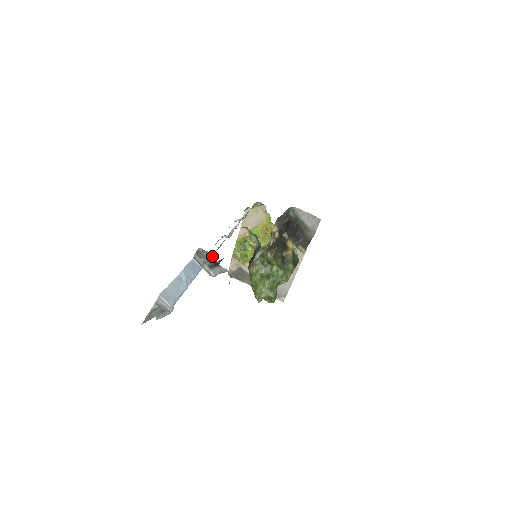
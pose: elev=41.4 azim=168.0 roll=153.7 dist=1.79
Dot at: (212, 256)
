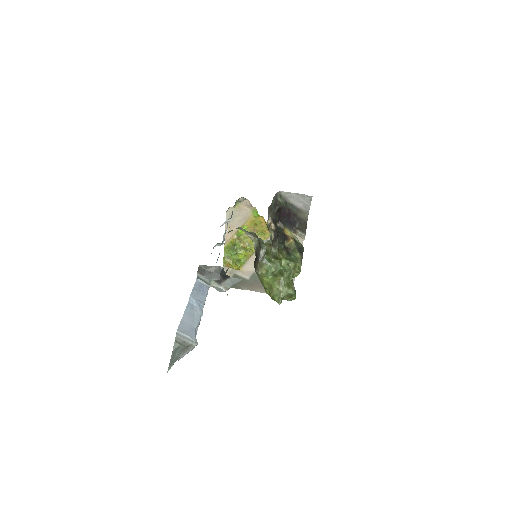
Dot at: (217, 269)
